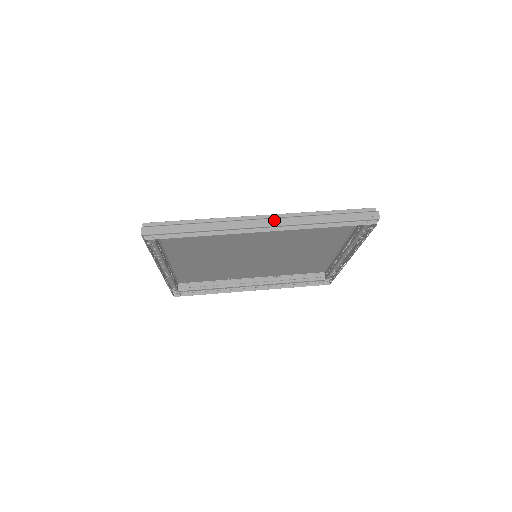
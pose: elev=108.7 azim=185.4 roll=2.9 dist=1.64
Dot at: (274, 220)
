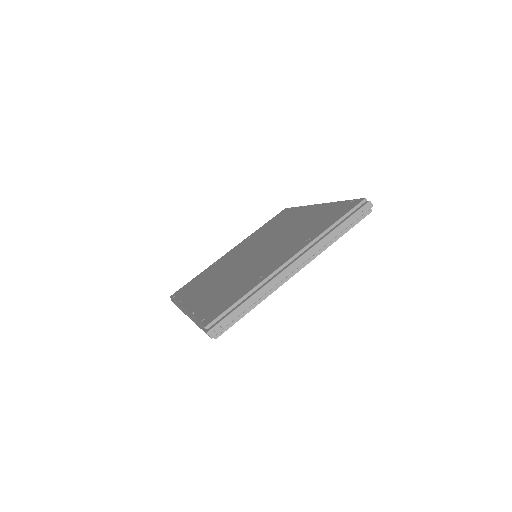
Dot at: (302, 258)
